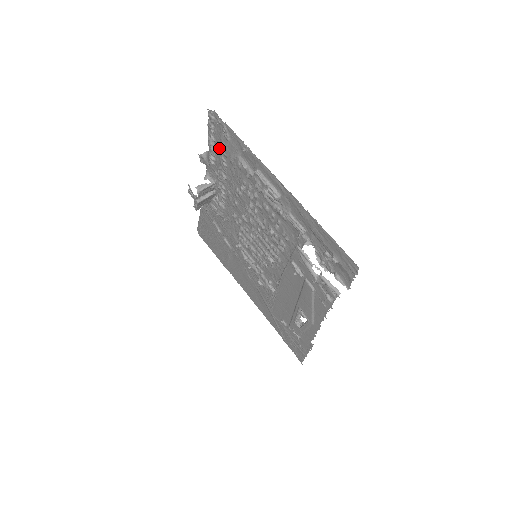
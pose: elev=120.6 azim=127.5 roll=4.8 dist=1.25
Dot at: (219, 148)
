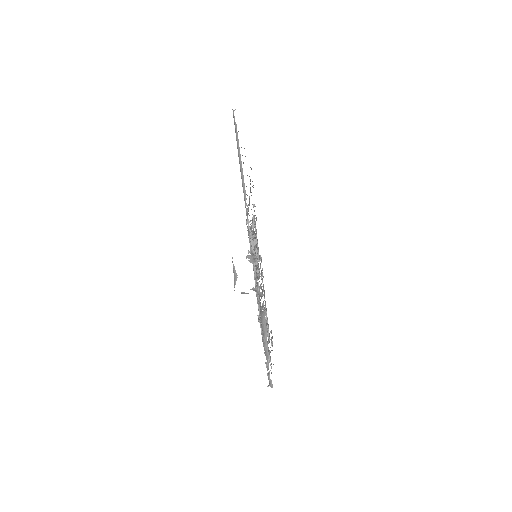
Dot at: occluded
